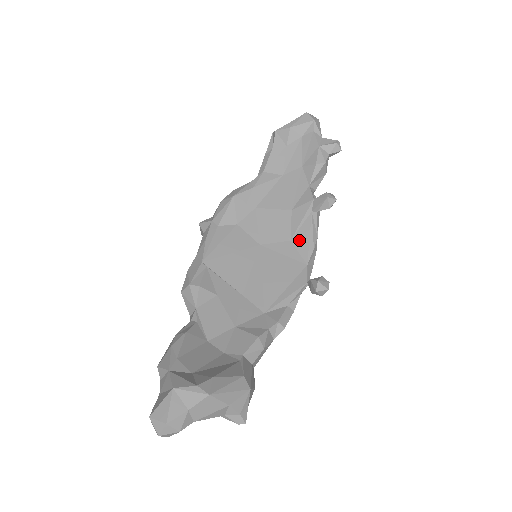
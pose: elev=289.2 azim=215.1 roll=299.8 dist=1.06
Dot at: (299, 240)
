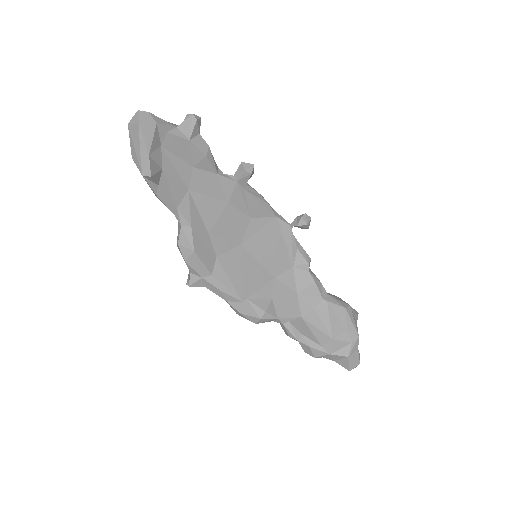
Dot at: (256, 212)
